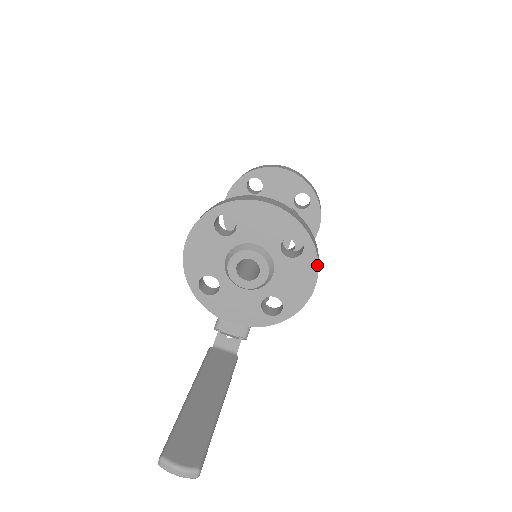
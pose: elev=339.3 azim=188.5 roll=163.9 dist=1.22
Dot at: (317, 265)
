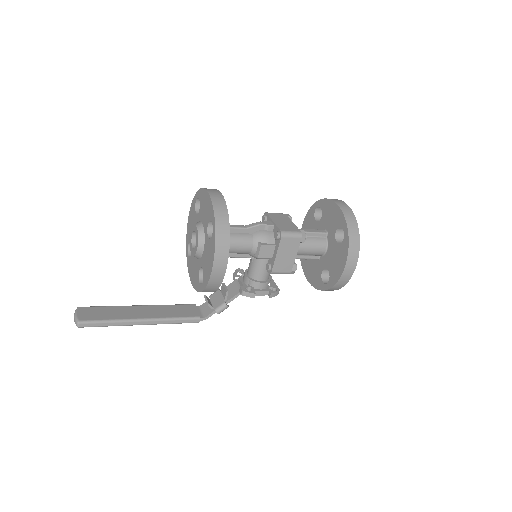
Dot at: (215, 248)
